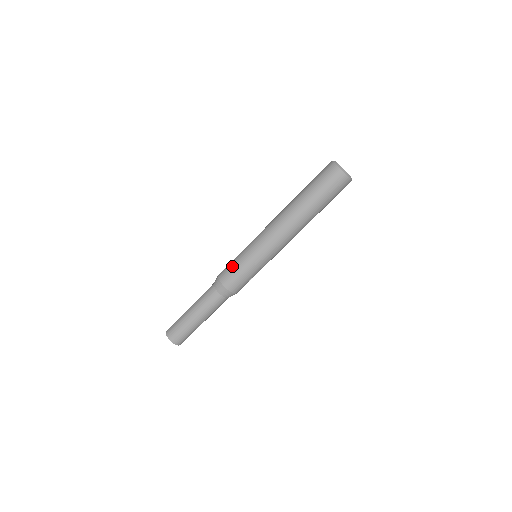
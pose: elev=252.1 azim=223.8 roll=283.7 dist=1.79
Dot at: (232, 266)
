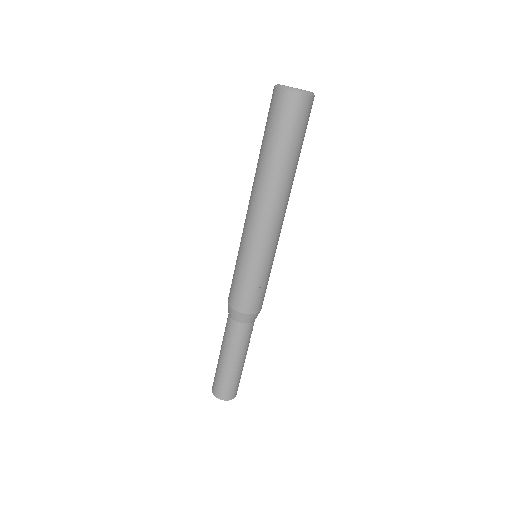
Dot at: occluded
